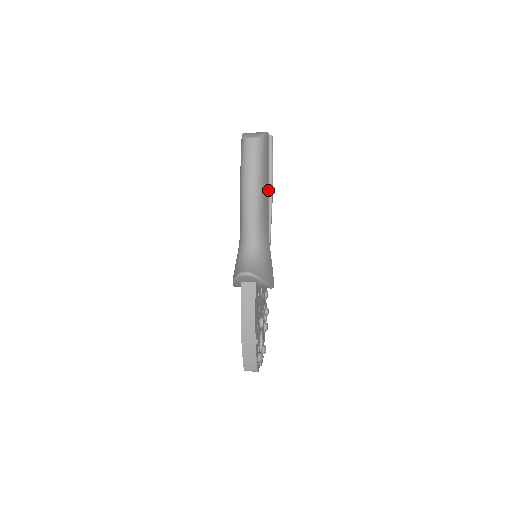
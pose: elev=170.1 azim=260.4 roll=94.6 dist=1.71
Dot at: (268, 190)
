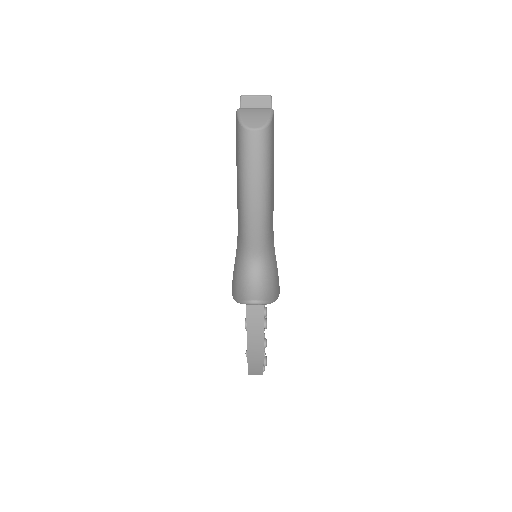
Dot at: (273, 186)
